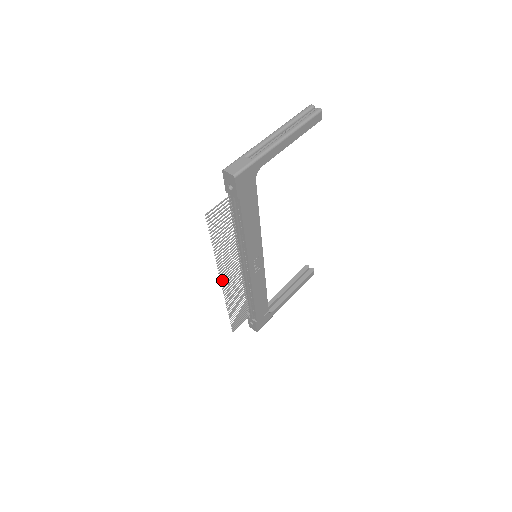
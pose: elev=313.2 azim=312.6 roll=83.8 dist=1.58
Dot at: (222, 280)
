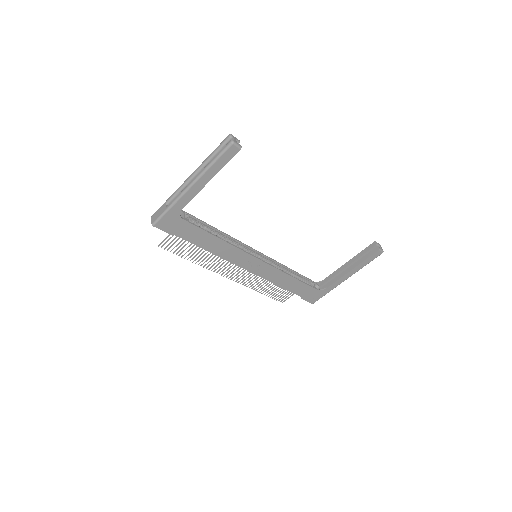
Dot at: (227, 275)
